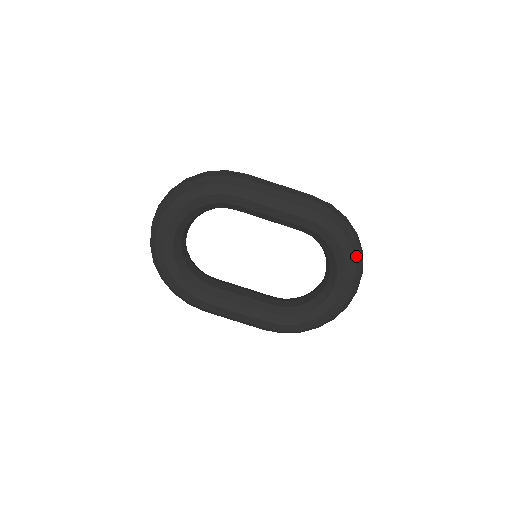
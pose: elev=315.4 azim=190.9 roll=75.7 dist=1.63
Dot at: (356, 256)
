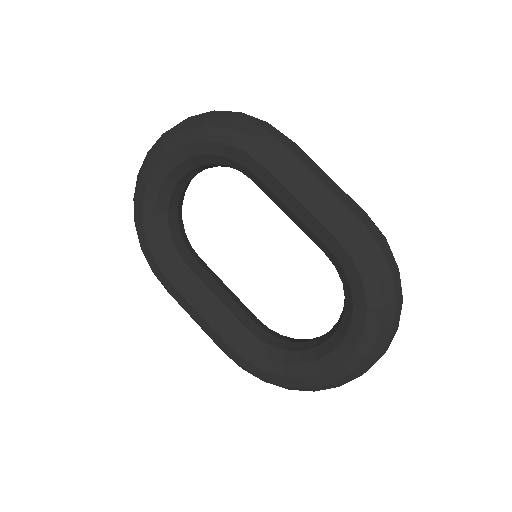
Dot at: (383, 328)
